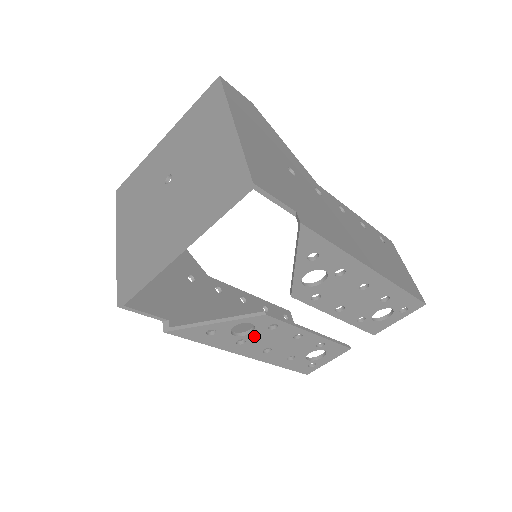
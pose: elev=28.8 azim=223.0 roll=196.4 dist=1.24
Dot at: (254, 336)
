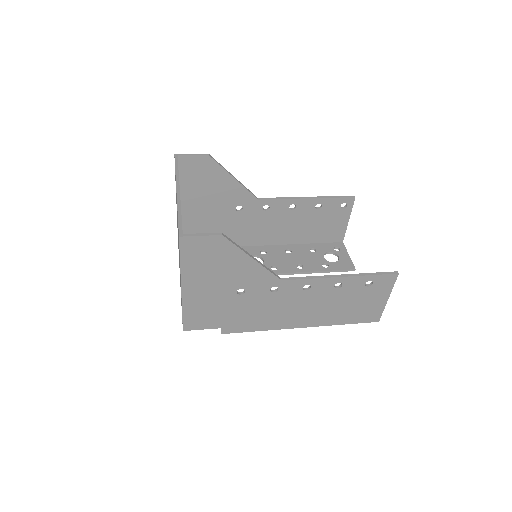
Dot at: (268, 260)
